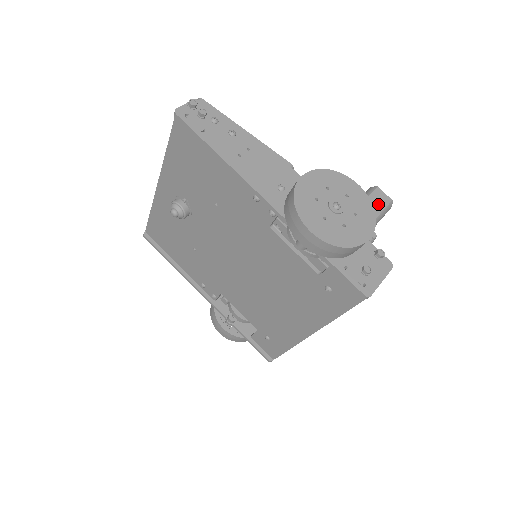
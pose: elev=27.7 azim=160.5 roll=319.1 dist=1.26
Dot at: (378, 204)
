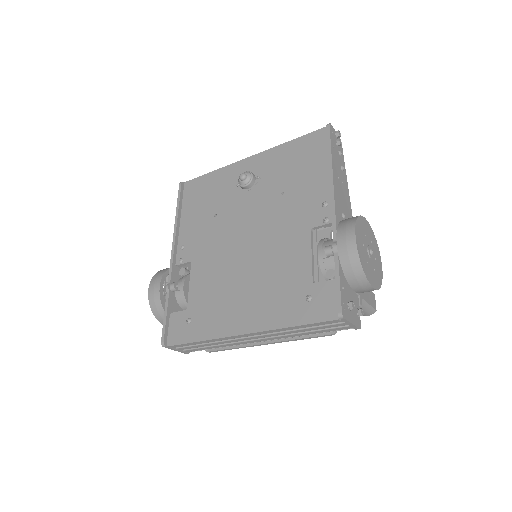
Dot at: (371, 299)
